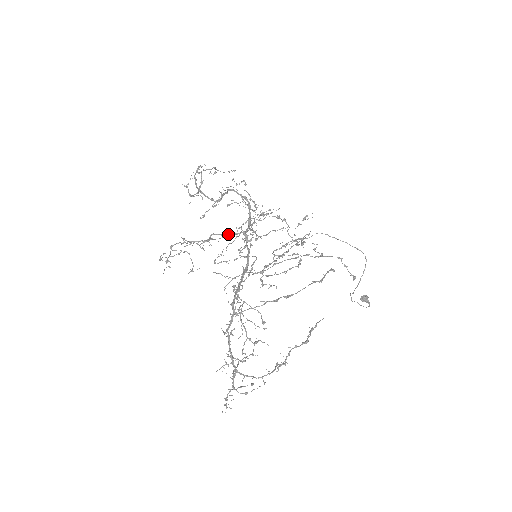
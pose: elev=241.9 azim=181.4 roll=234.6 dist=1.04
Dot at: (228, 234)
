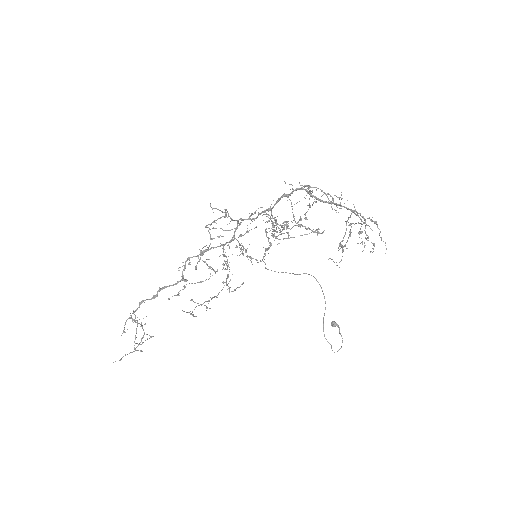
Dot at: (231, 219)
